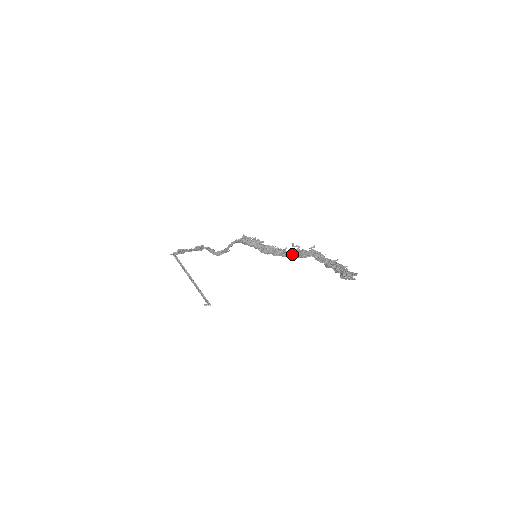
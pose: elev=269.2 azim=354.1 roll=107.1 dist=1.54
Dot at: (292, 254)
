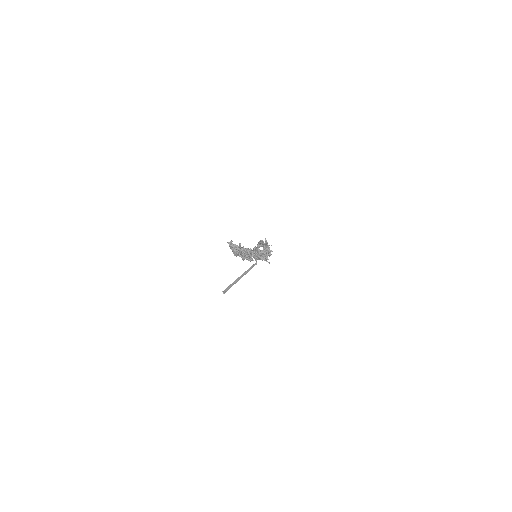
Dot at: occluded
